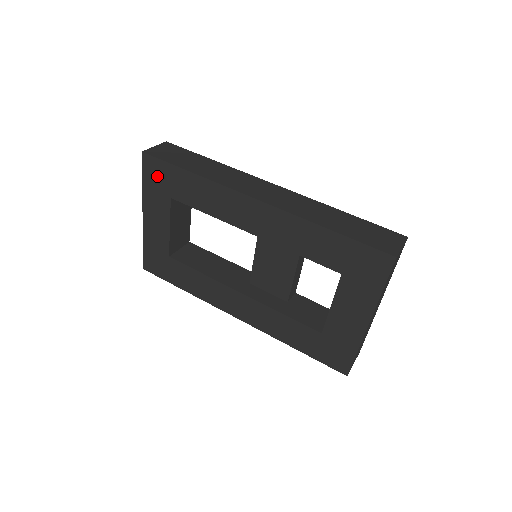
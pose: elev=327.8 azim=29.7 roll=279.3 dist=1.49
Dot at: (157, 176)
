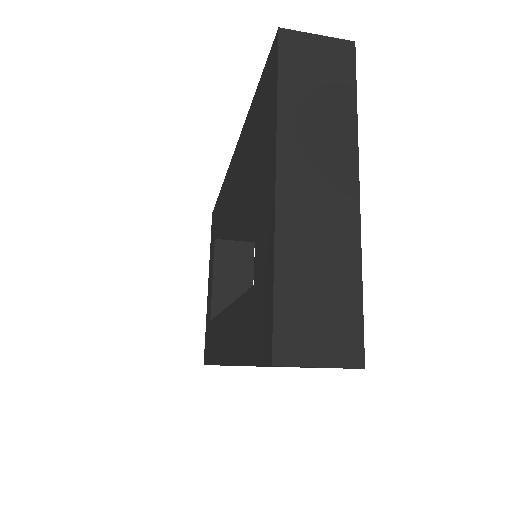
Dot at: (213, 226)
